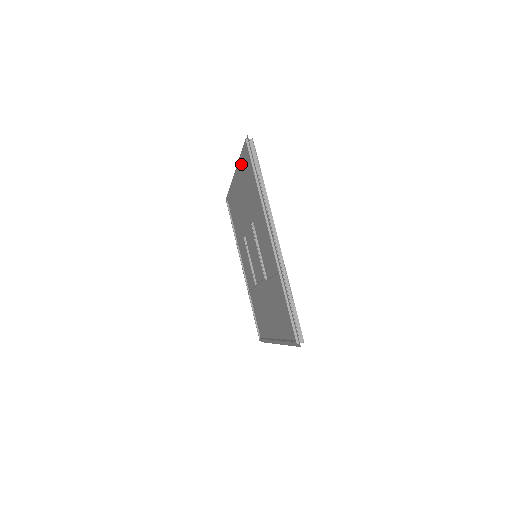
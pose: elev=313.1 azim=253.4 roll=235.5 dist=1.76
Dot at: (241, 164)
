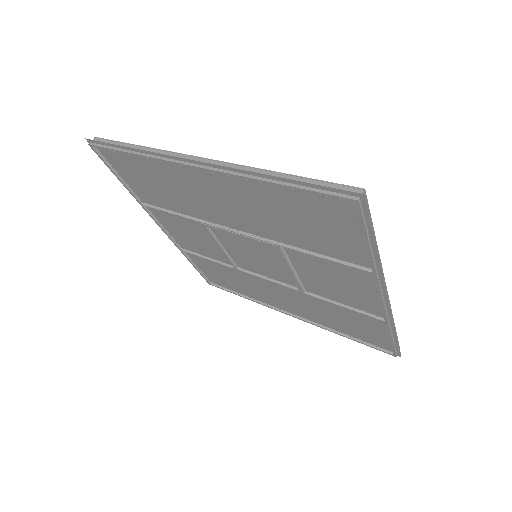
Dot at: (267, 185)
